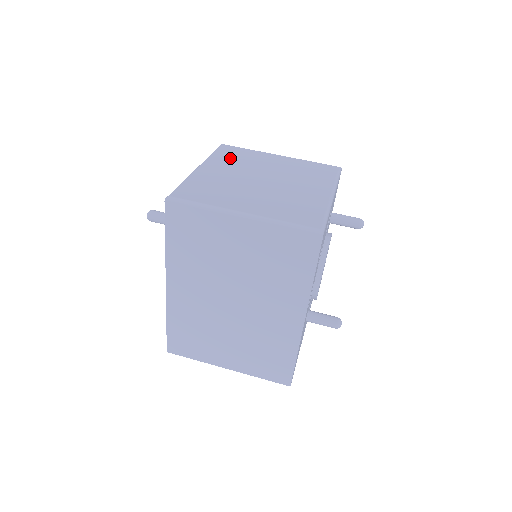
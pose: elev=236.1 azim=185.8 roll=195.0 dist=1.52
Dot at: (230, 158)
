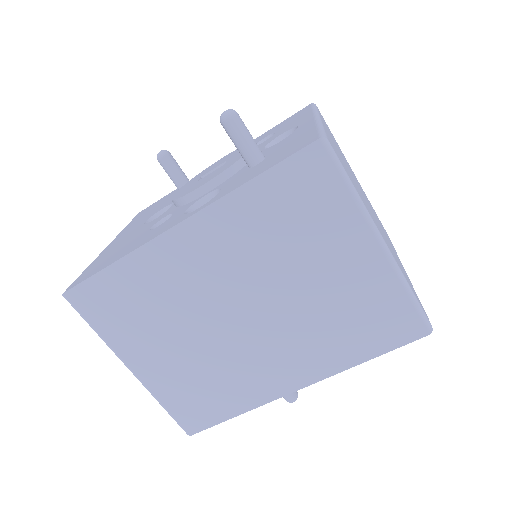
Dot at: occluded
